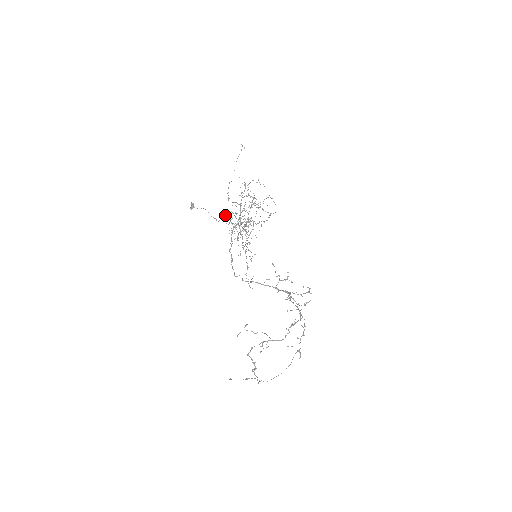
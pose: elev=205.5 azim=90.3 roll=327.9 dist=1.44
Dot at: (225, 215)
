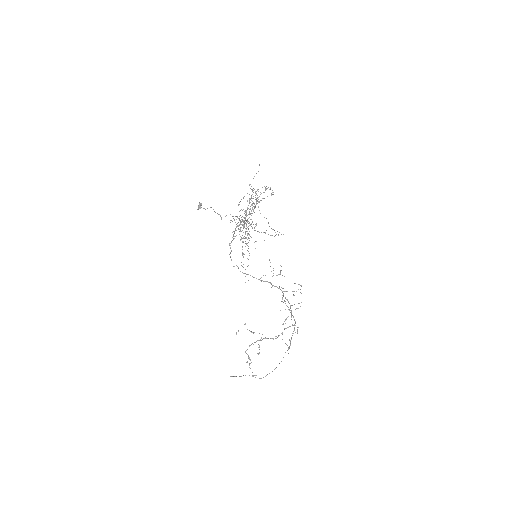
Dot at: occluded
